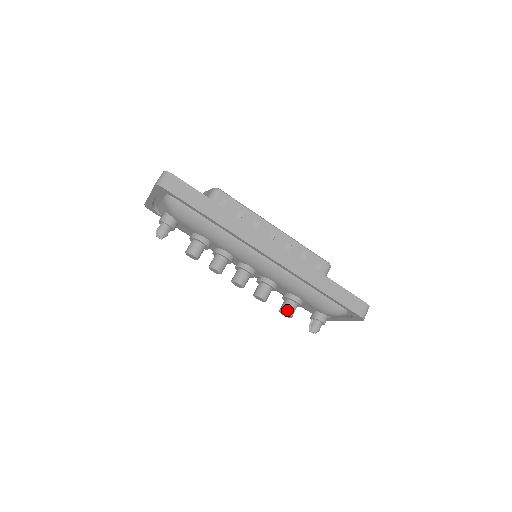
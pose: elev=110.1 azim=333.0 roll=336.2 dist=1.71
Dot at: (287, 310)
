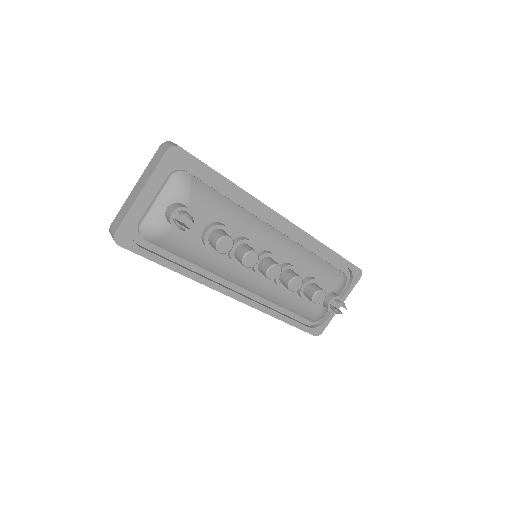
Dot at: (319, 288)
